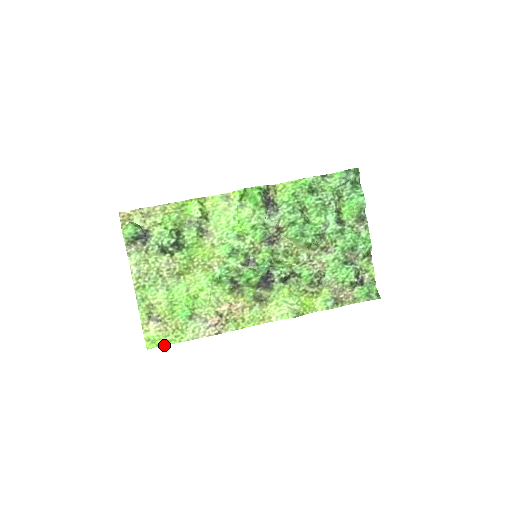
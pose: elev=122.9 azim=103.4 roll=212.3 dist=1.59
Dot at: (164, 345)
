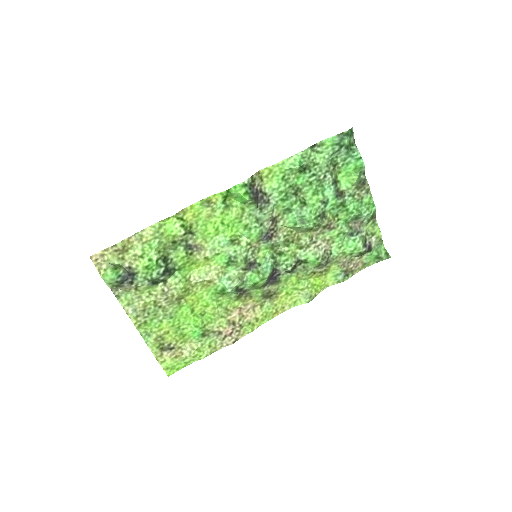
Dot at: occluded
